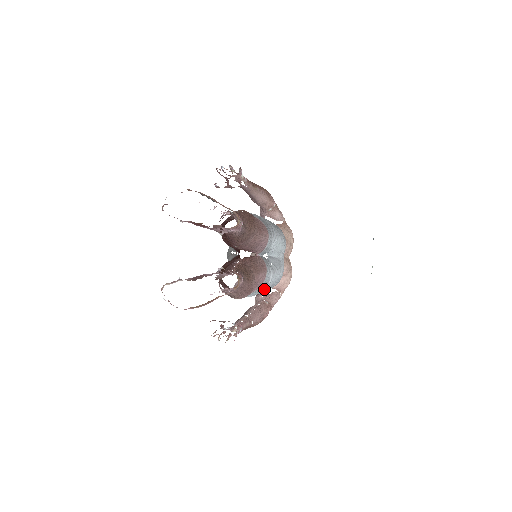
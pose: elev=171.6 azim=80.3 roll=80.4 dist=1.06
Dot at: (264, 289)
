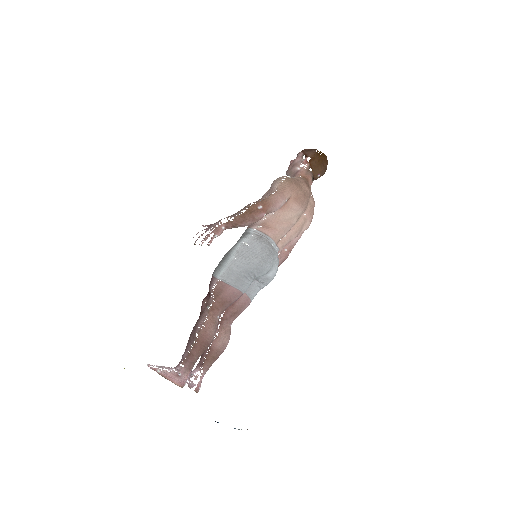
Dot at: occluded
